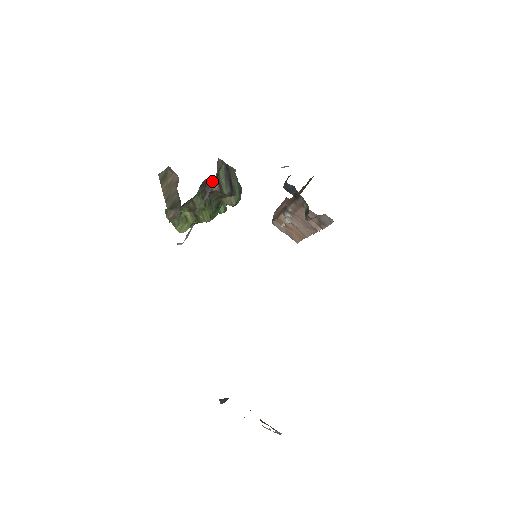
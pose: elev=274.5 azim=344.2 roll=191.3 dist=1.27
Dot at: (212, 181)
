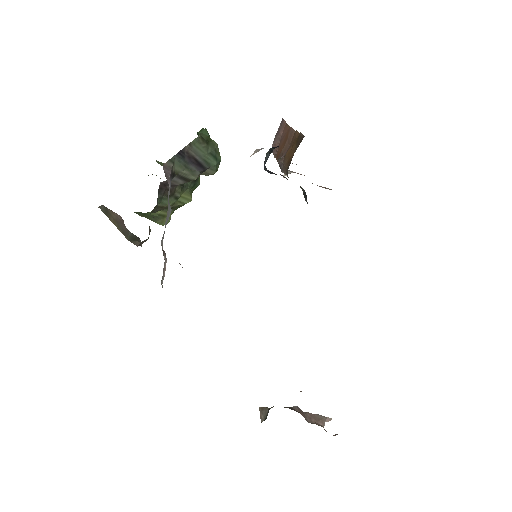
Dot at: occluded
